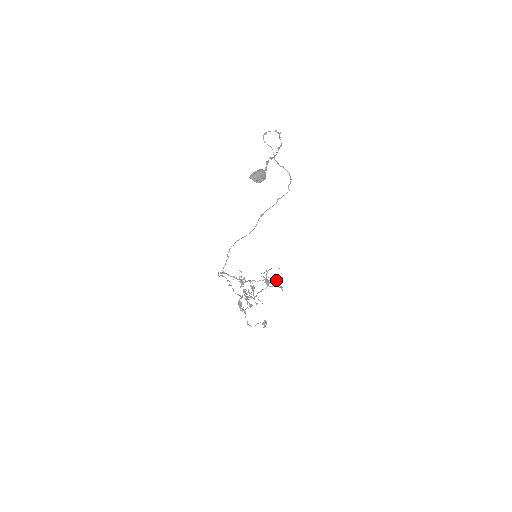
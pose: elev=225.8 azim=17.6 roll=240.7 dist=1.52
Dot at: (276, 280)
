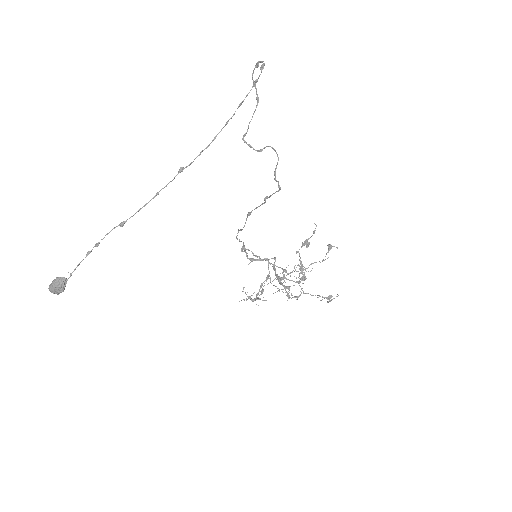
Dot at: occluded
